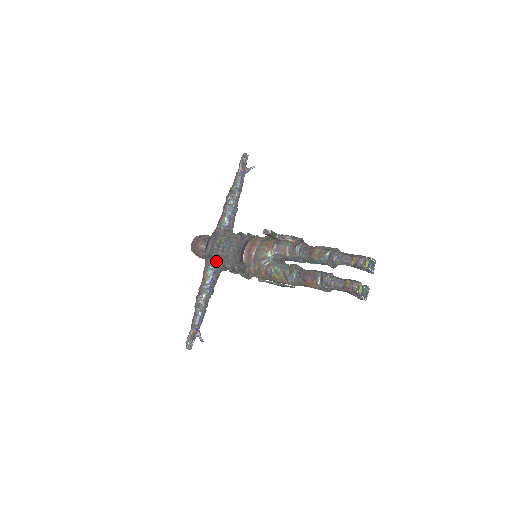
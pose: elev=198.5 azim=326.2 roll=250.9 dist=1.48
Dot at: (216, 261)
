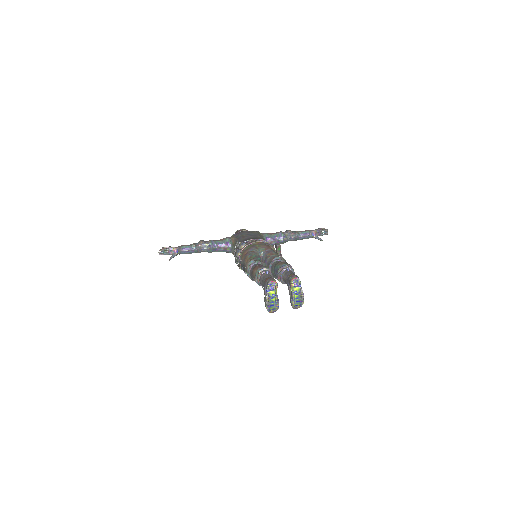
Dot at: (236, 236)
